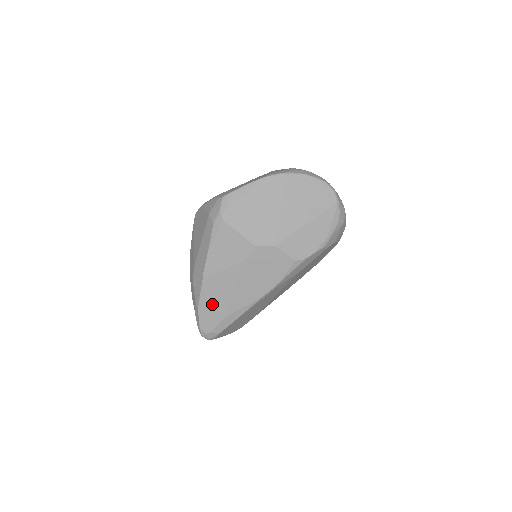
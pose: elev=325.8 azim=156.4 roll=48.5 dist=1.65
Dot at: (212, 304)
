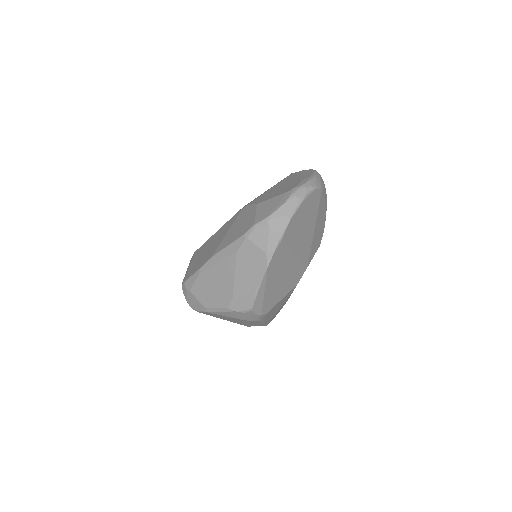
Dot at: occluded
